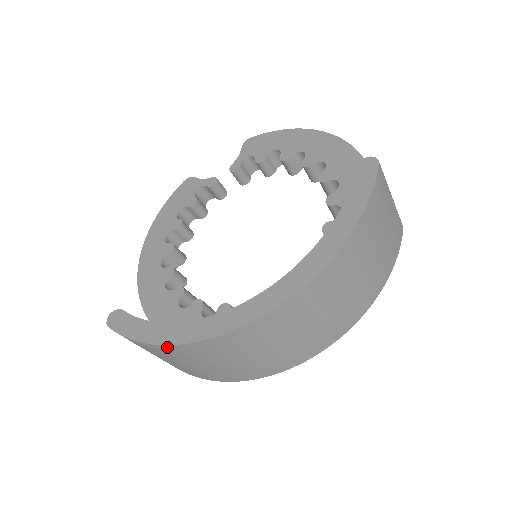
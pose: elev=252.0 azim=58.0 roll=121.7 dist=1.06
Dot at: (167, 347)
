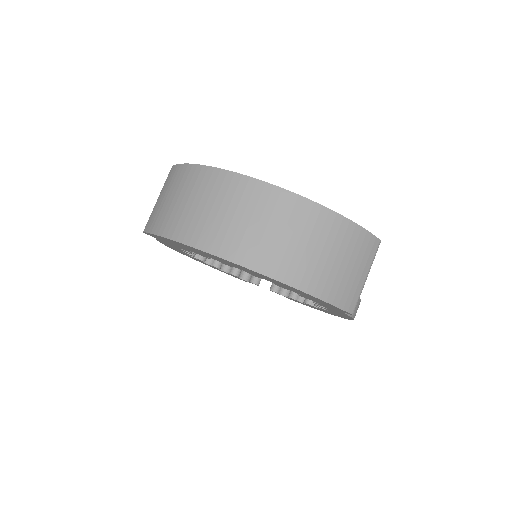
Dot at: (196, 168)
